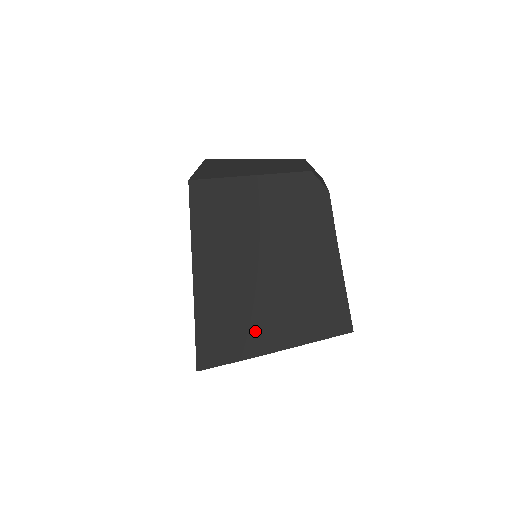
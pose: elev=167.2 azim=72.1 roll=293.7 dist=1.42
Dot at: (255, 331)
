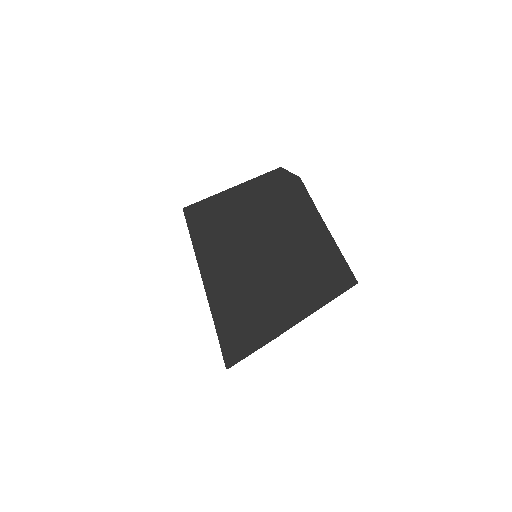
Dot at: (270, 313)
